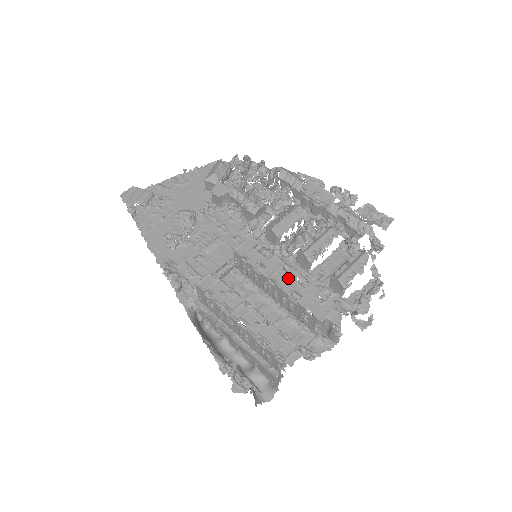
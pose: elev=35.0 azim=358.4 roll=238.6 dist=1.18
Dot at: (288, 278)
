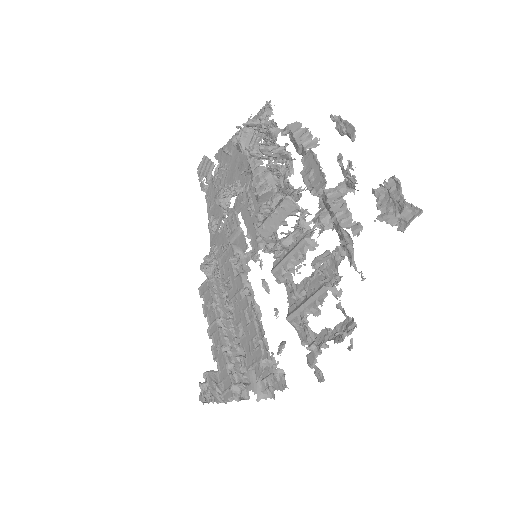
Dot at: (241, 307)
